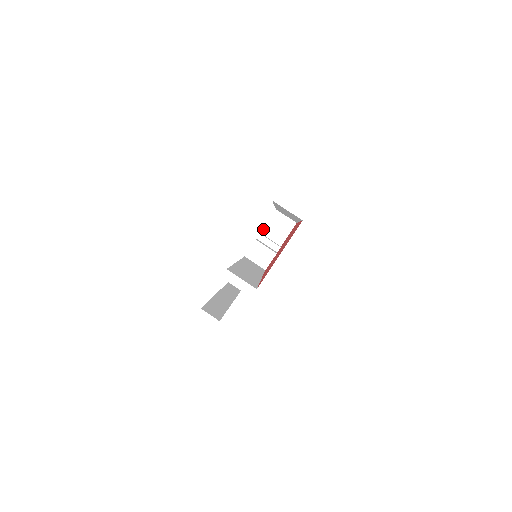
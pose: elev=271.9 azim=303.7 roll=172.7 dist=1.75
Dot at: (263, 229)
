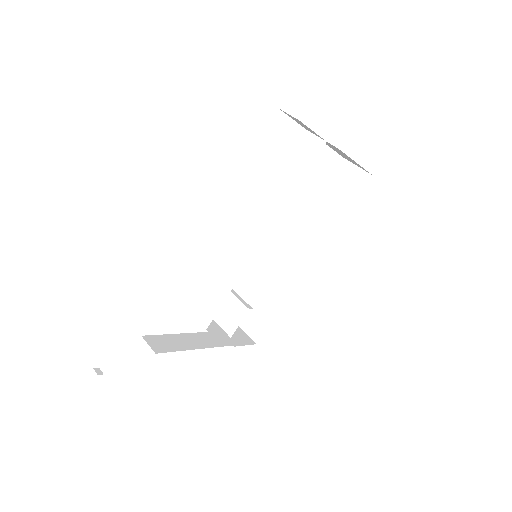
Dot at: occluded
